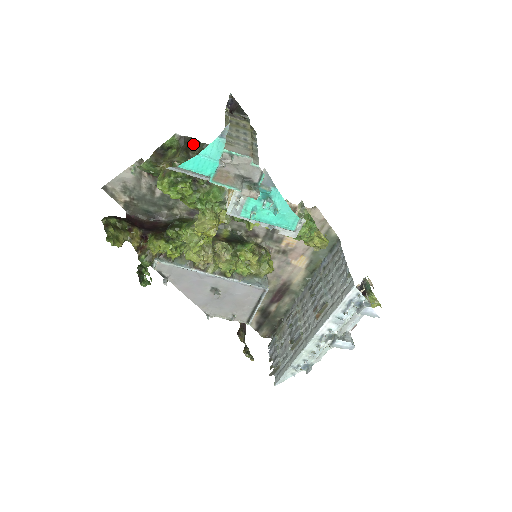
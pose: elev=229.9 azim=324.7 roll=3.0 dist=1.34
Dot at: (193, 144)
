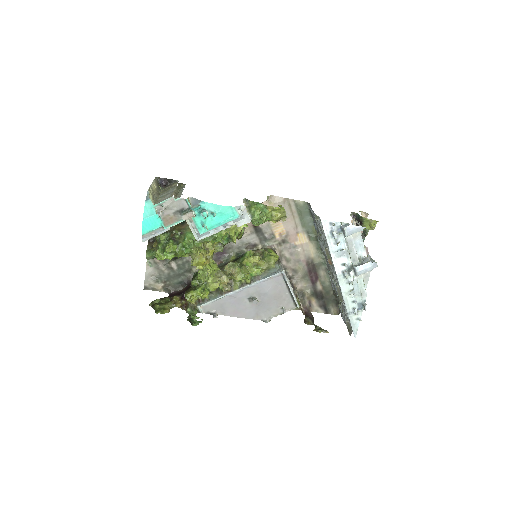
Dot at: occluded
